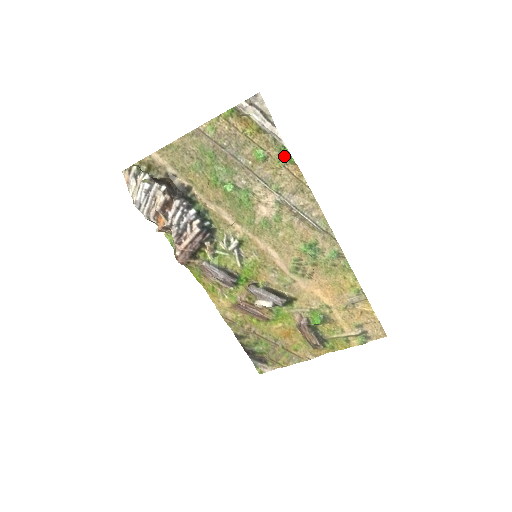
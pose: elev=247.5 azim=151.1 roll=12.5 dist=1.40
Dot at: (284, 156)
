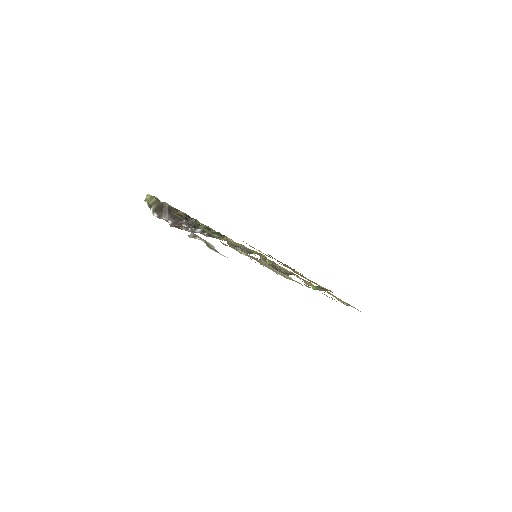
Dot at: occluded
